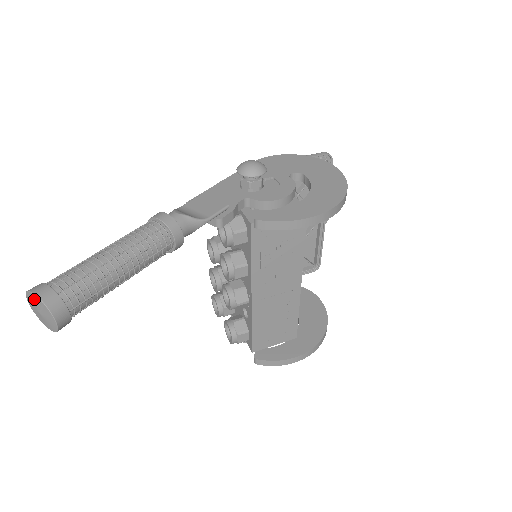
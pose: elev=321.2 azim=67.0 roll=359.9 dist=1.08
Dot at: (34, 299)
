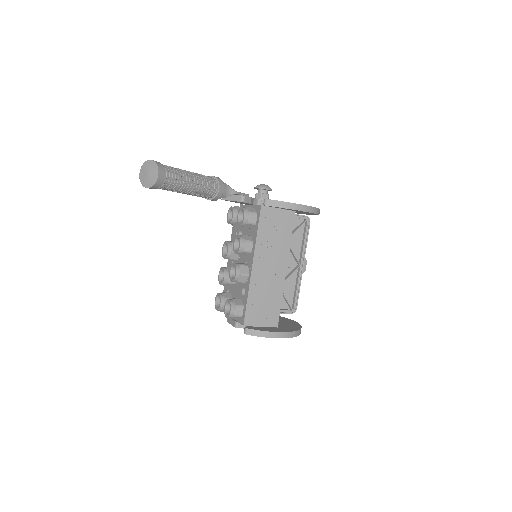
Dot at: (149, 164)
